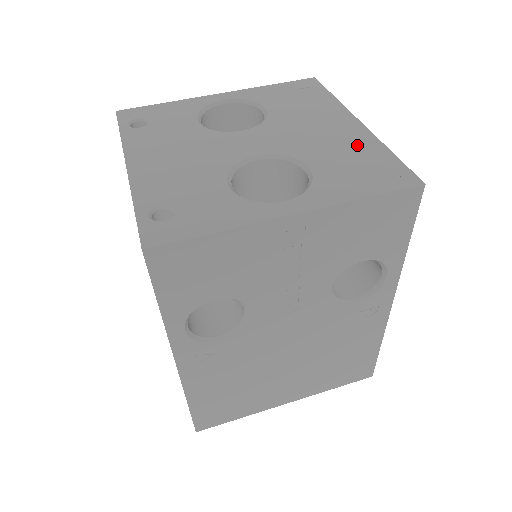
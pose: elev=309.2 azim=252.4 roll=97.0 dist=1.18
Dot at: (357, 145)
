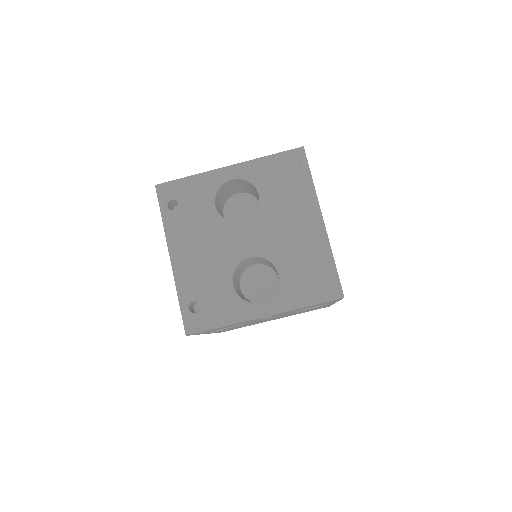
Dot at: (314, 251)
